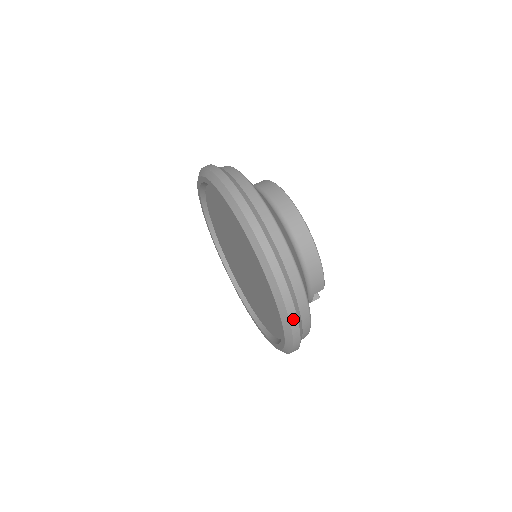
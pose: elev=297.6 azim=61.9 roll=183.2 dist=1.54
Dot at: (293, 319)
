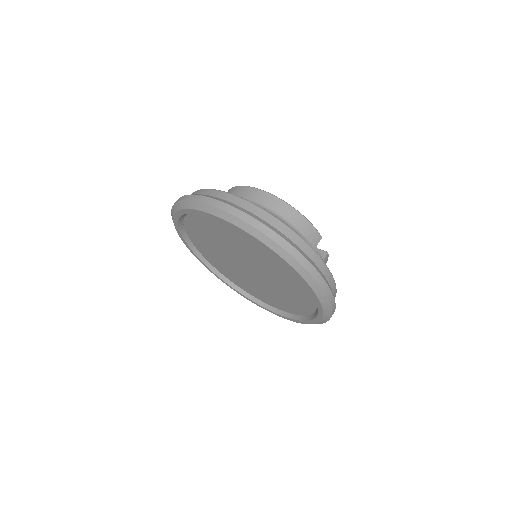
Dot at: (301, 259)
